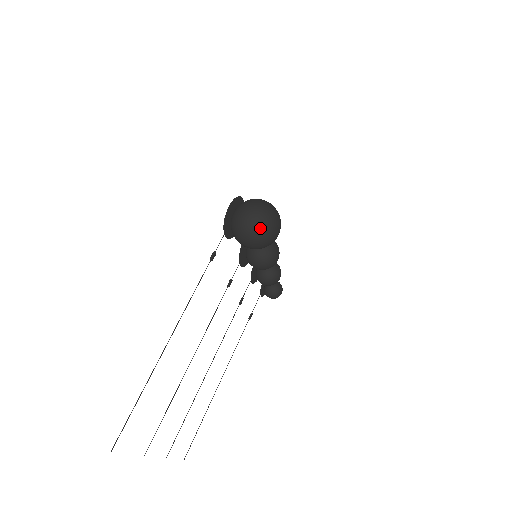
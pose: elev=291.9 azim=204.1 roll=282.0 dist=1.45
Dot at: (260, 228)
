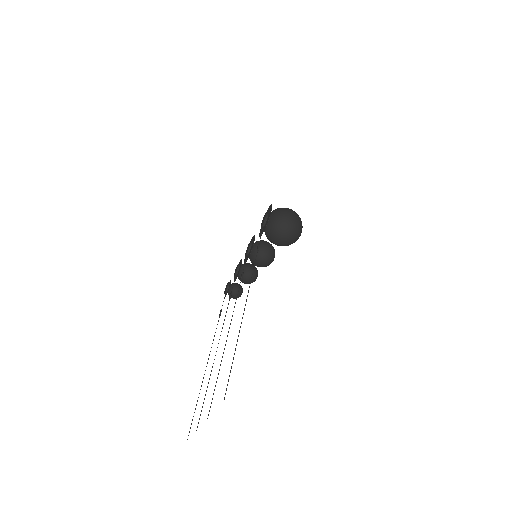
Dot at: (297, 229)
